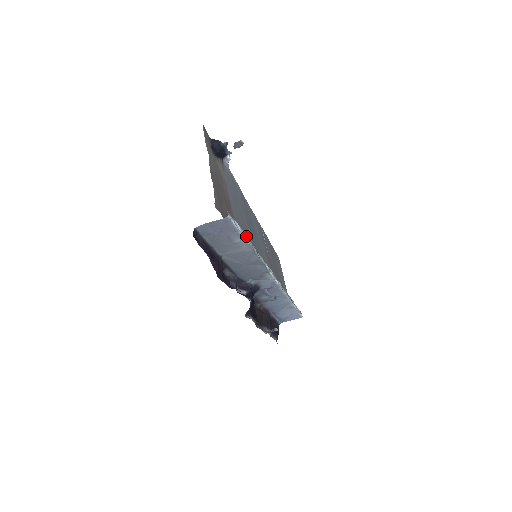
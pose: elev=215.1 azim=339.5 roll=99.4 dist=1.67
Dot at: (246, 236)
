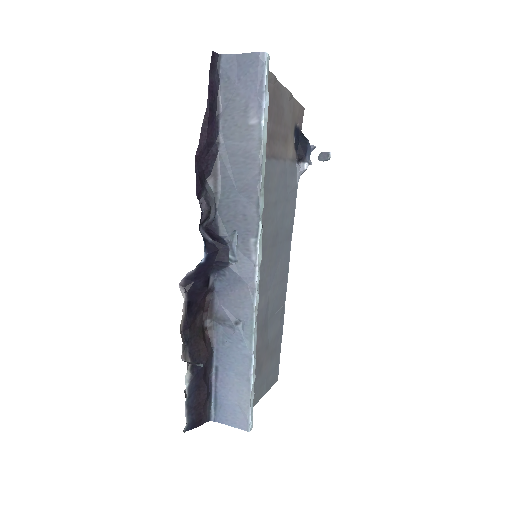
Dot at: (266, 135)
